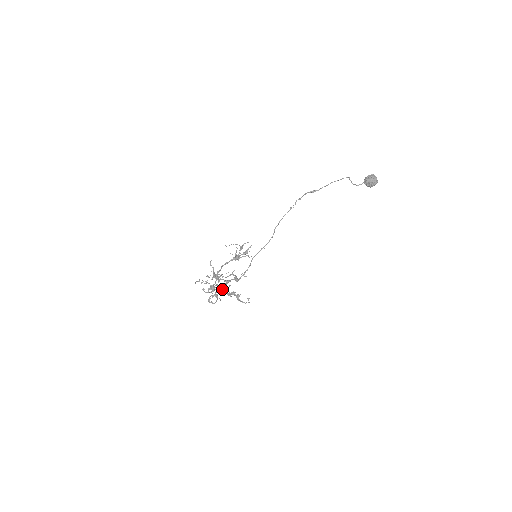
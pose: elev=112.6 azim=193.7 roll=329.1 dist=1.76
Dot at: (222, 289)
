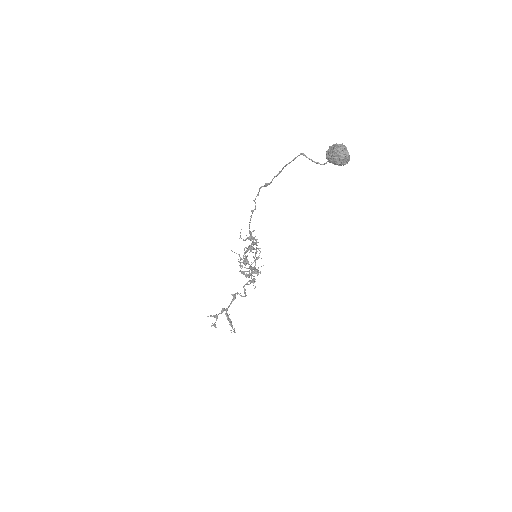
Dot at: occluded
